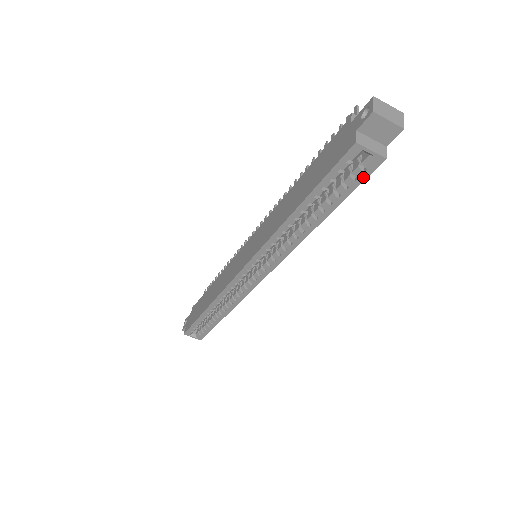
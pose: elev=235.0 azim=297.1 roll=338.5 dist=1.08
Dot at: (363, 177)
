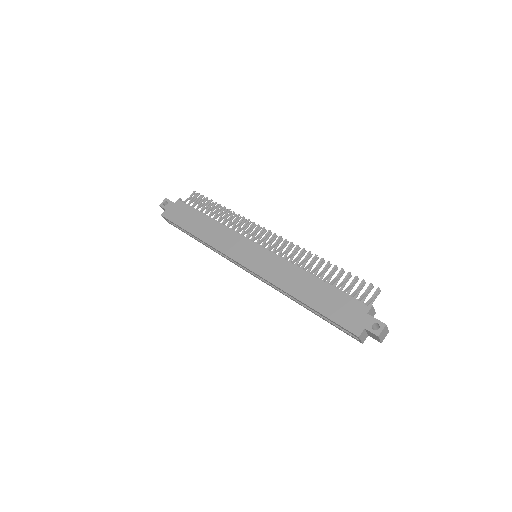
Dot at: (347, 333)
